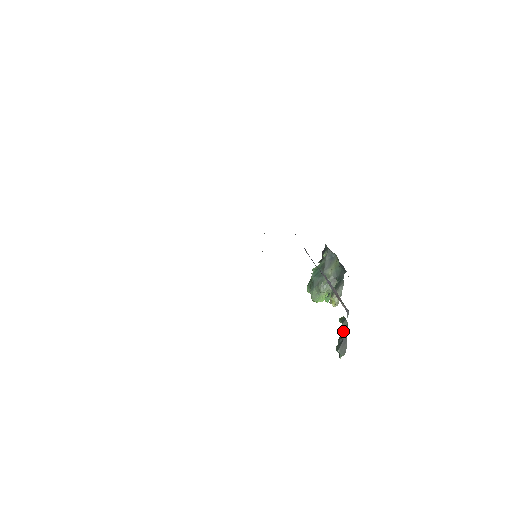
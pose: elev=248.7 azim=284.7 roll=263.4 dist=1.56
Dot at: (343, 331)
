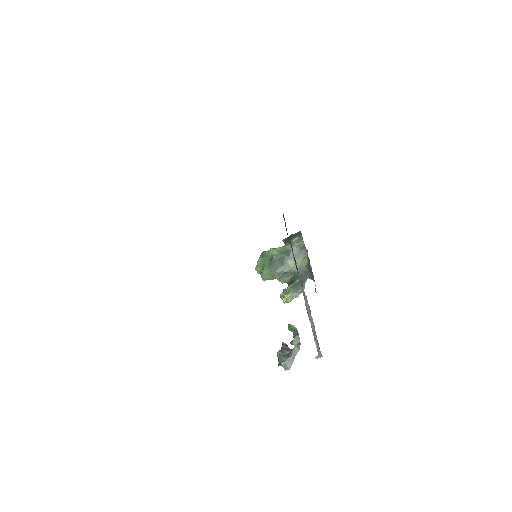
Dot at: (294, 348)
